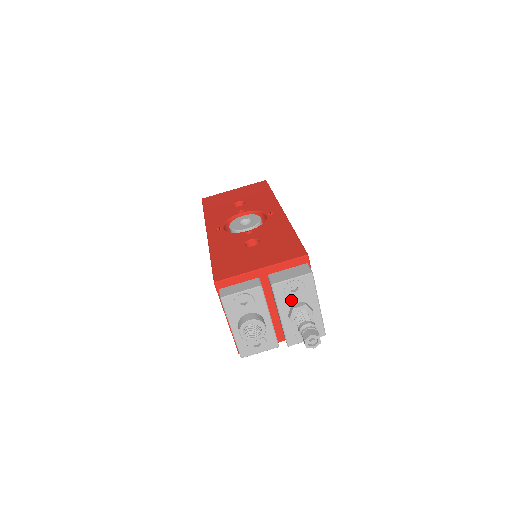
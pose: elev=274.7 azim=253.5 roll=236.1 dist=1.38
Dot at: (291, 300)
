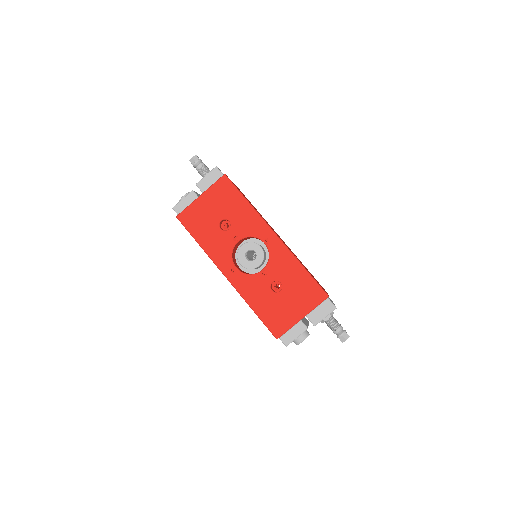
Dot at: occluded
